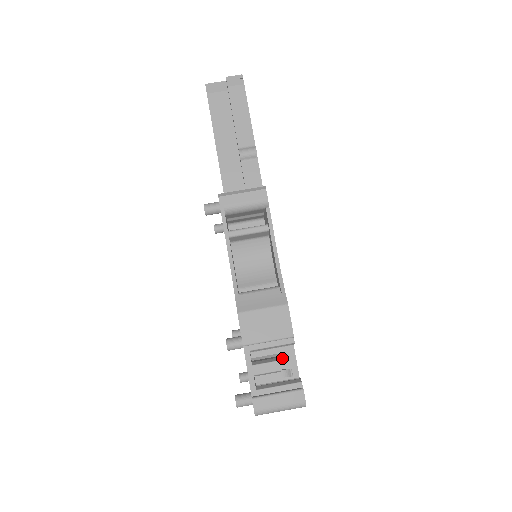
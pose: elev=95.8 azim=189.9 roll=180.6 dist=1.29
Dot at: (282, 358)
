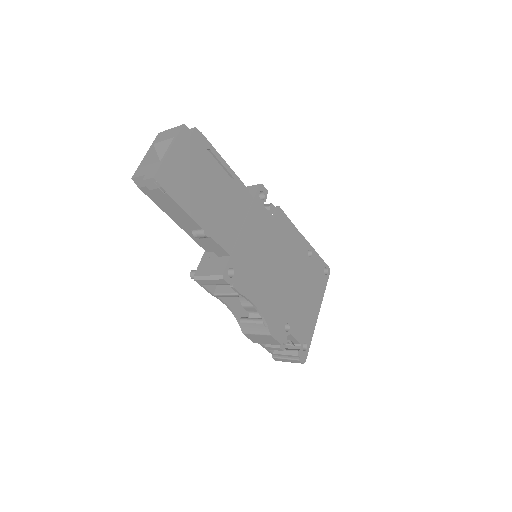
Dot at: occluded
